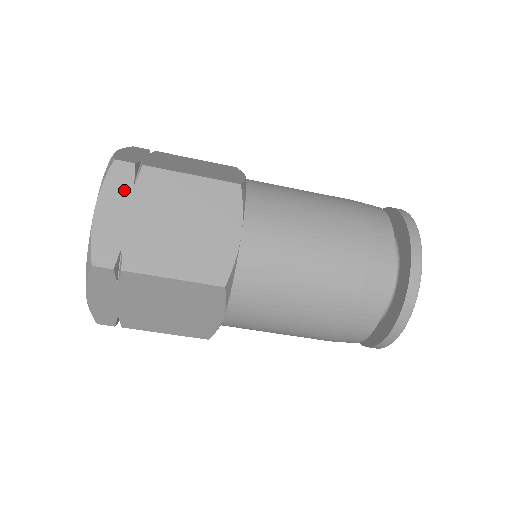
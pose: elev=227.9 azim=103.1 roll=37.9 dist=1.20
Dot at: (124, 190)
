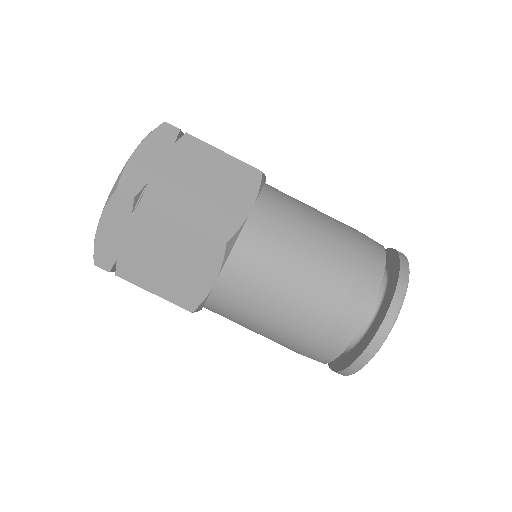
Dot at: occluded
